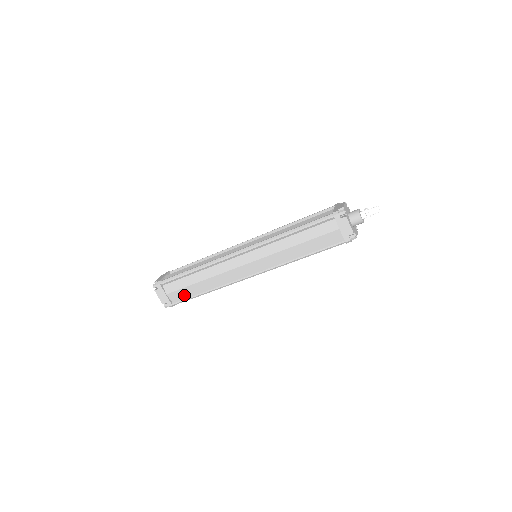
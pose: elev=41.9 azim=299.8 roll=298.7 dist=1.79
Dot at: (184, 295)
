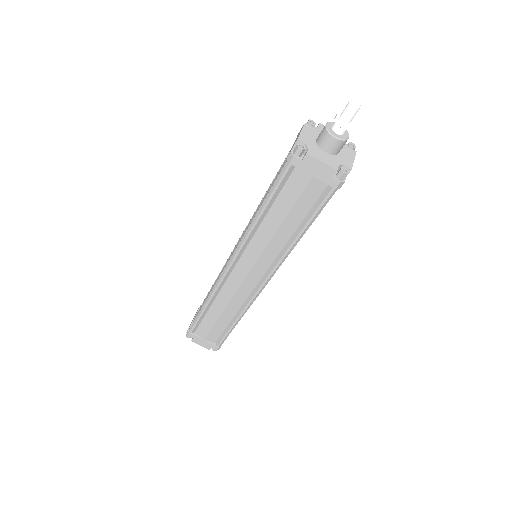
Dot at: (220, 333)
